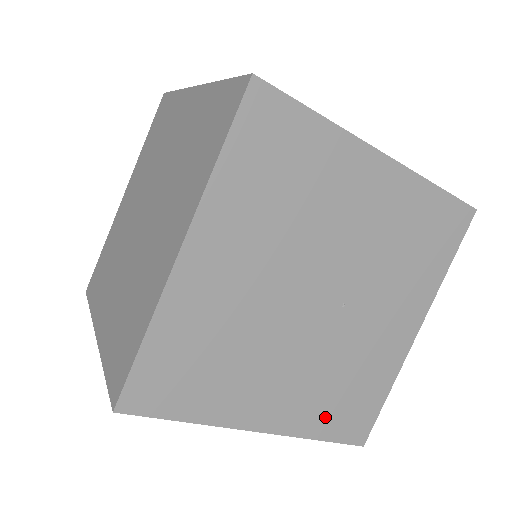
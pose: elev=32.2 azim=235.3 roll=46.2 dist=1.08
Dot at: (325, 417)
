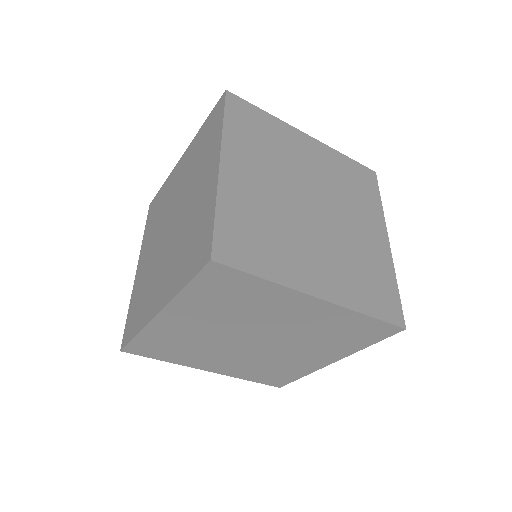
Dot at: (253, 375)
